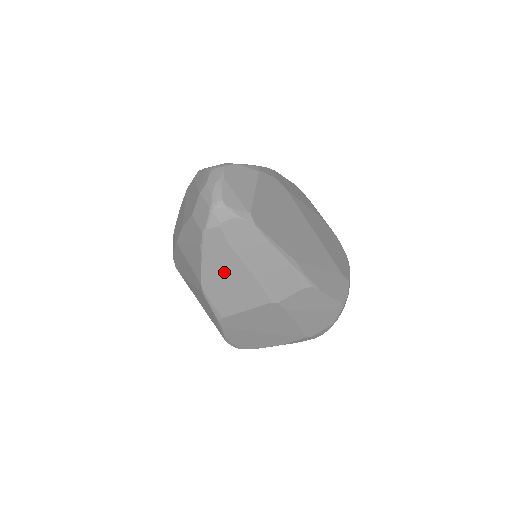
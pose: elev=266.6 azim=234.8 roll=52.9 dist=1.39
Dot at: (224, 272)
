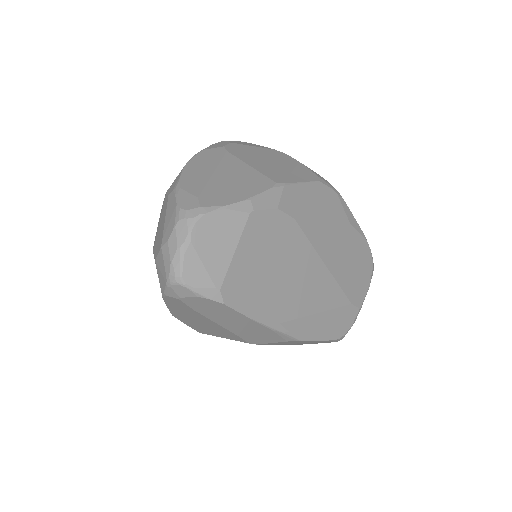
Dot at: (193, 318)
